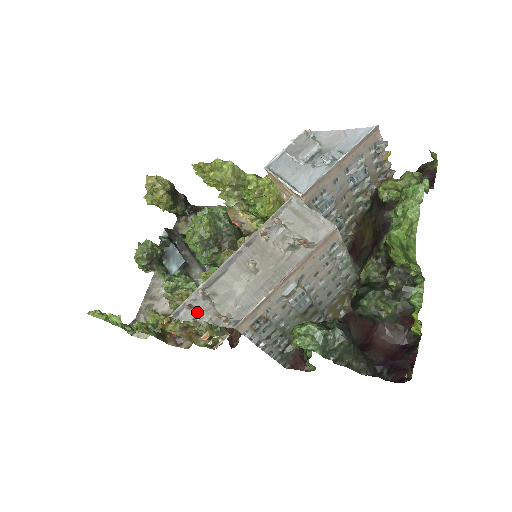
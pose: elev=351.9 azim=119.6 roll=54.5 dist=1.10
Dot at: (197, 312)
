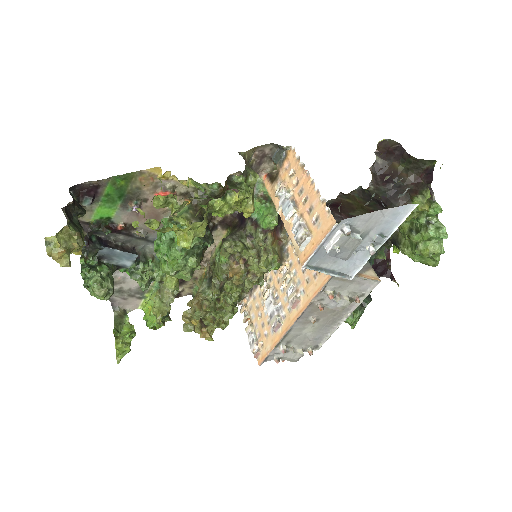
Dot at: (287, 360)
